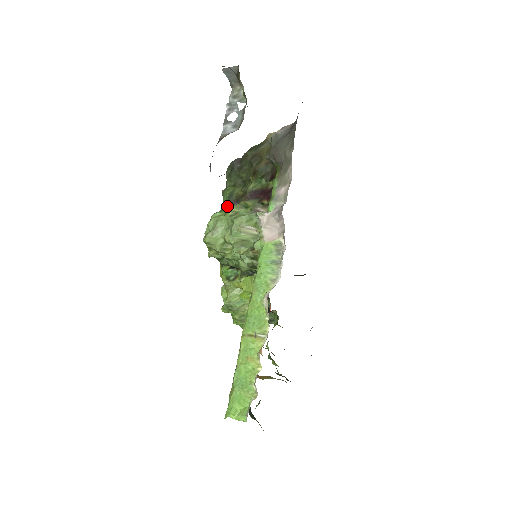
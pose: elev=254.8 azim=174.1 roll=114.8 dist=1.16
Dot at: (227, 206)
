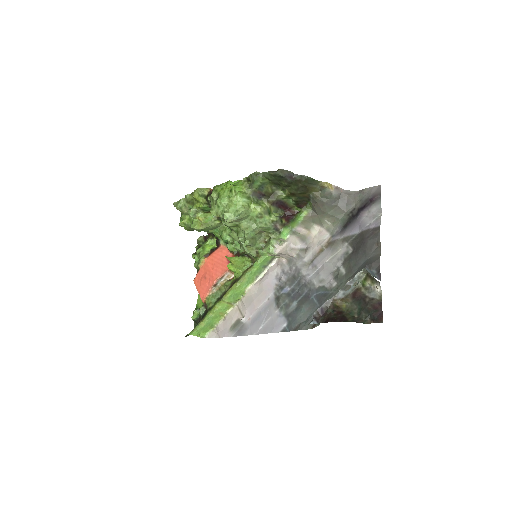
Dot at: (254, 194)
